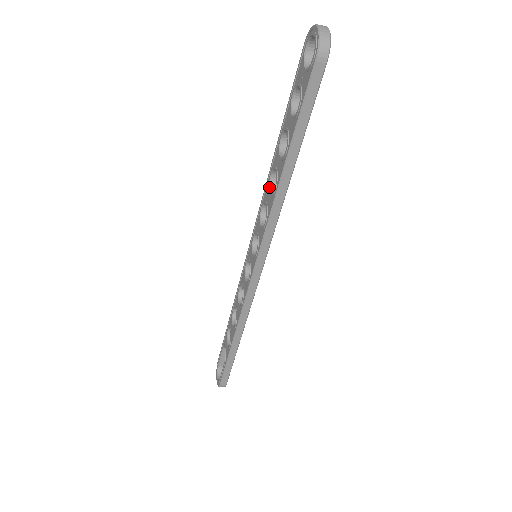
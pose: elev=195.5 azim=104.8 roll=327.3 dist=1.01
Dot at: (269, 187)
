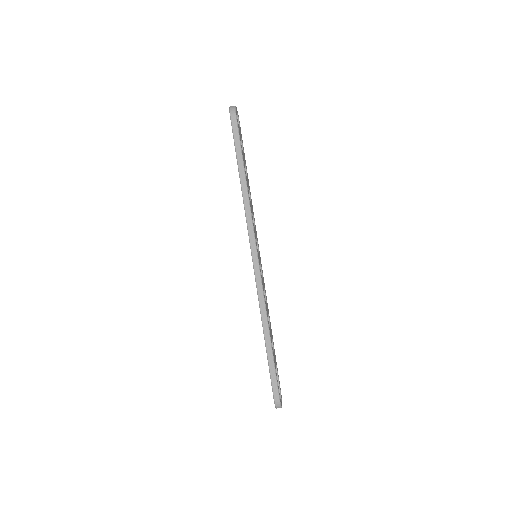
Dot at: occluded
